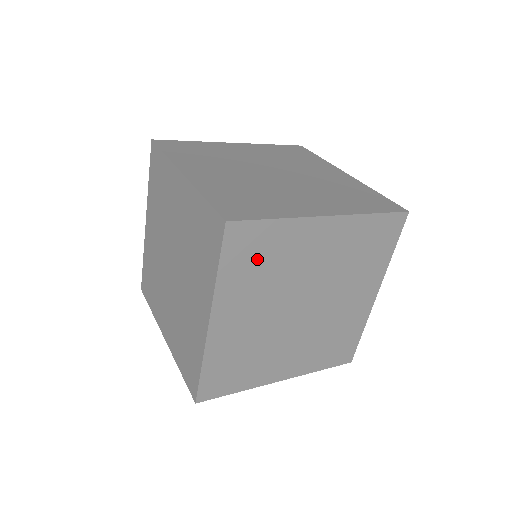
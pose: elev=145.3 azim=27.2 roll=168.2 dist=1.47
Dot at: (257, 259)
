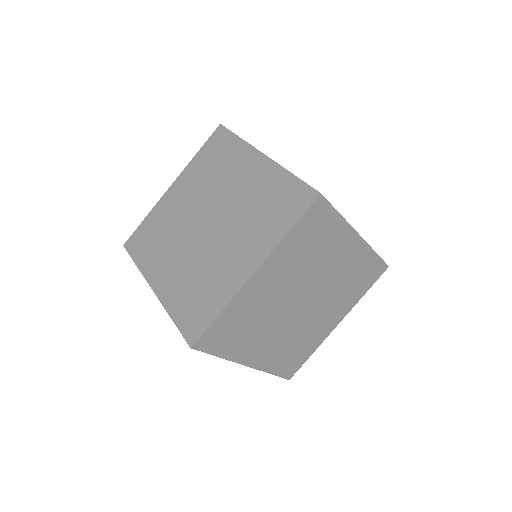
Dot at: (312, 238)
